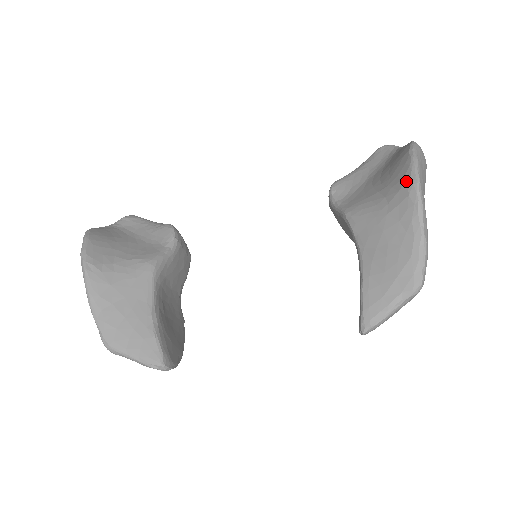
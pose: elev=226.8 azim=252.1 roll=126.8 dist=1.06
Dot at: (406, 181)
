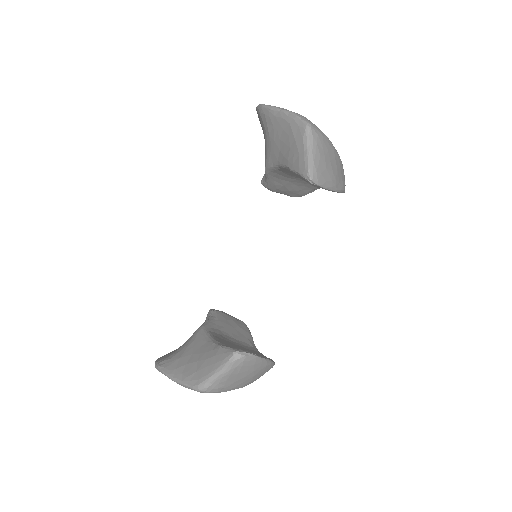
Dot at: (259, 114)
